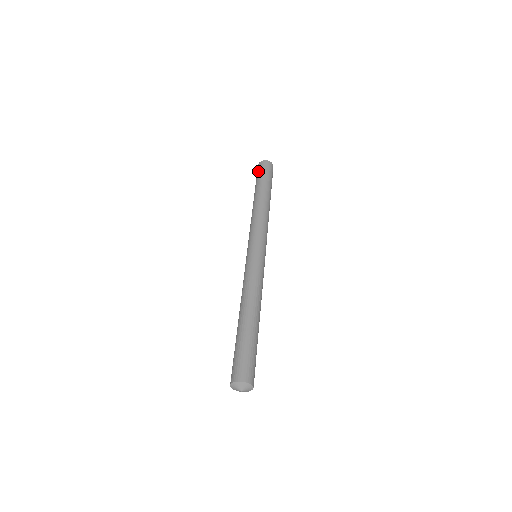
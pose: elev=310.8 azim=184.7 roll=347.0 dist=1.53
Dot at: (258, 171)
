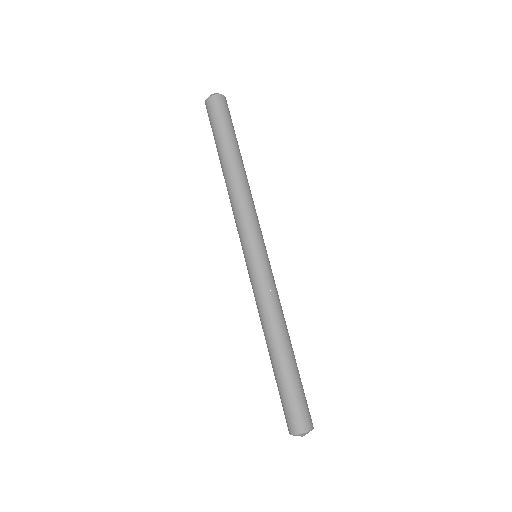
Dot at: (209, 117)
